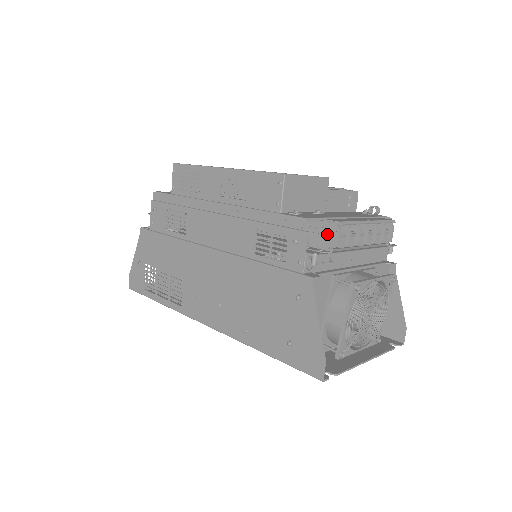
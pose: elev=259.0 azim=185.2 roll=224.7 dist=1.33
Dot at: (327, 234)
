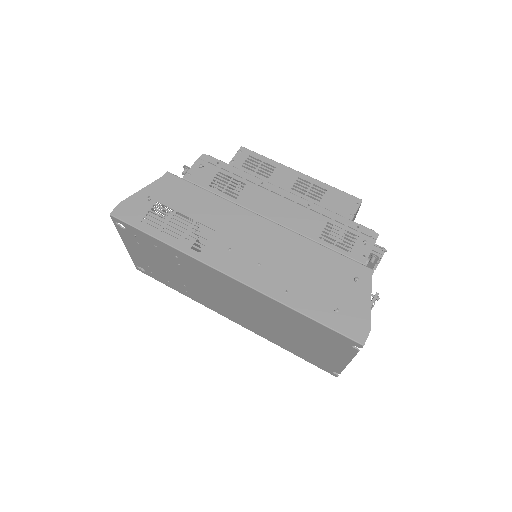
Dot at: occluded
